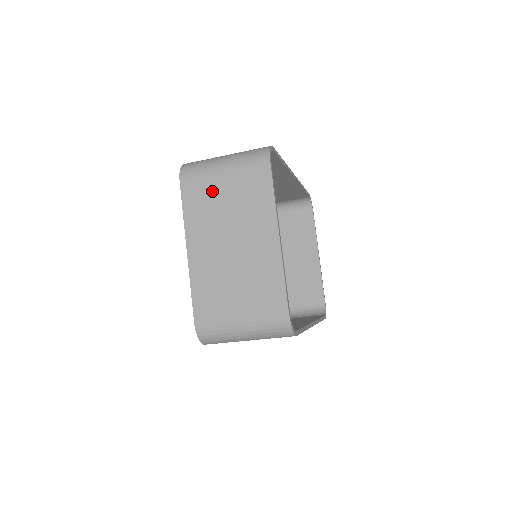
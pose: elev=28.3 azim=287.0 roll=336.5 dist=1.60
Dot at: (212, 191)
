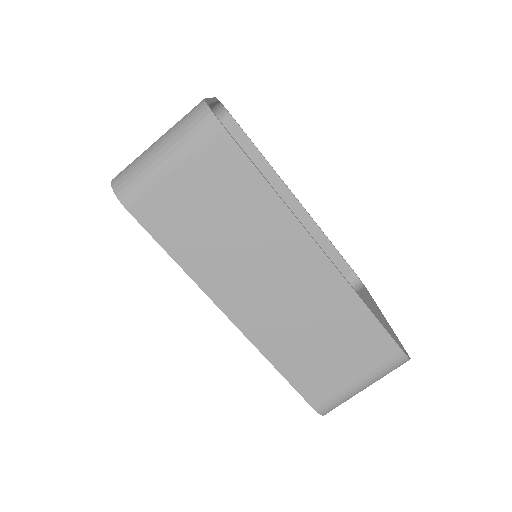
Dot at: occluded
